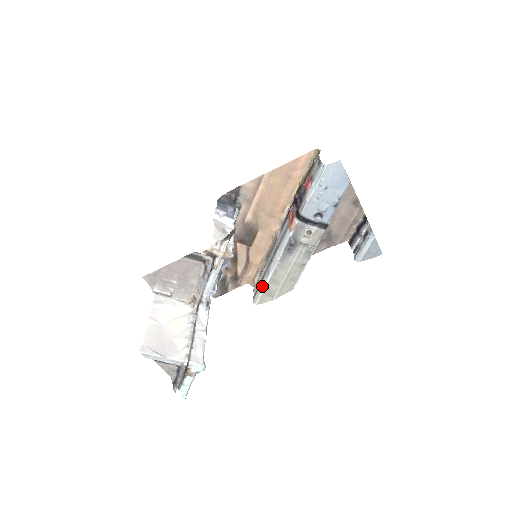
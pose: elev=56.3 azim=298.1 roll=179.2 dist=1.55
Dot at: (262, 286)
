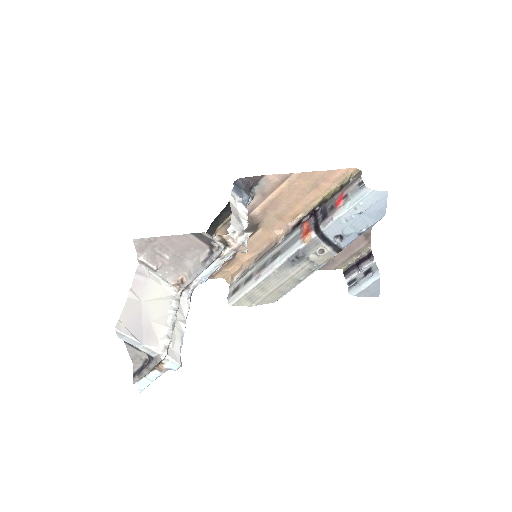
Dot at: (246, 288)
